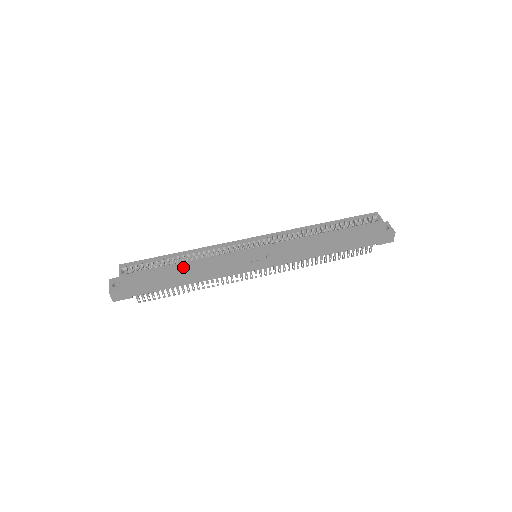
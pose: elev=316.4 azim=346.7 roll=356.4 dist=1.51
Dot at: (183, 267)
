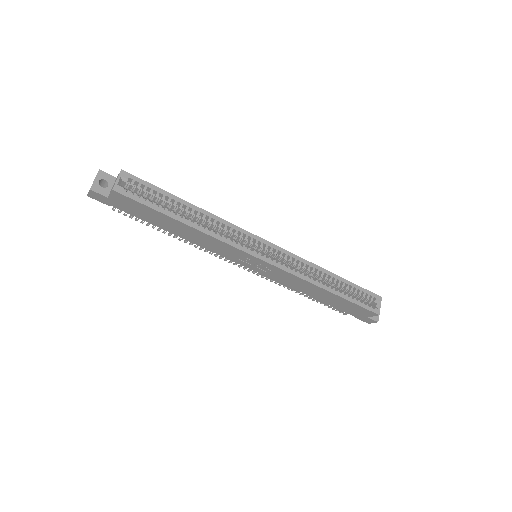
Dot at: (184, 225)
